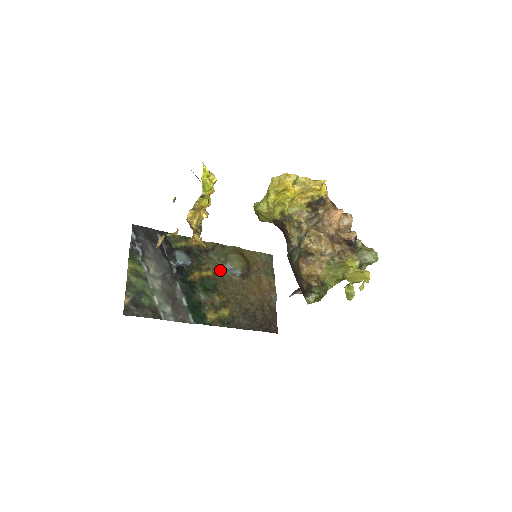
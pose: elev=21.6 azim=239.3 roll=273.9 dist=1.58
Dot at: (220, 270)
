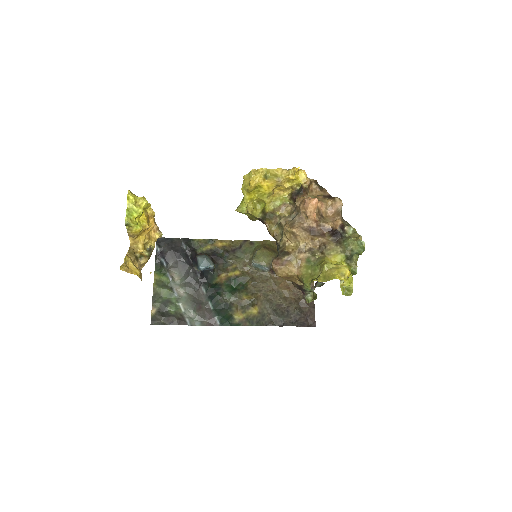
Dot at: (248, 268)
